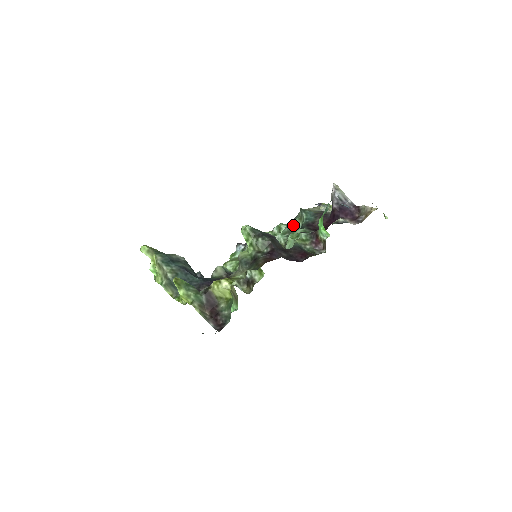
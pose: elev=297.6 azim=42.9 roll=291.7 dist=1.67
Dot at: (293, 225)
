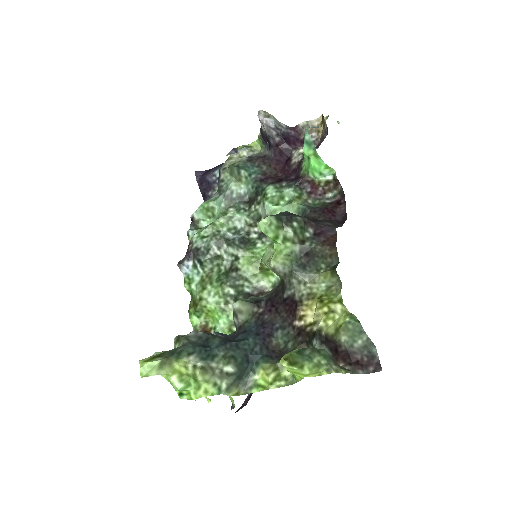
Dot at: (231, 194)
